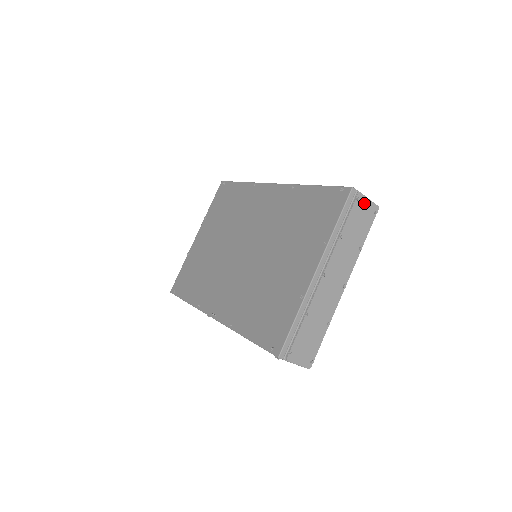
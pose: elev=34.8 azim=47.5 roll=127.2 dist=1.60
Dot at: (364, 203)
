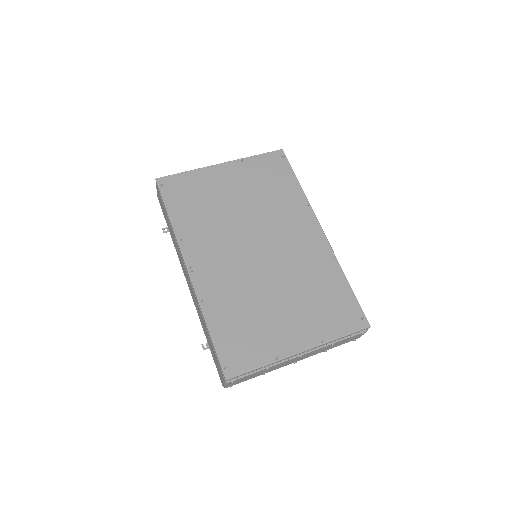
Dot at: (360, 335)
